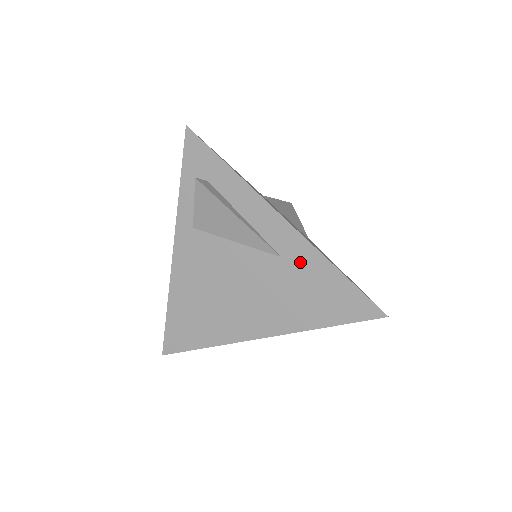
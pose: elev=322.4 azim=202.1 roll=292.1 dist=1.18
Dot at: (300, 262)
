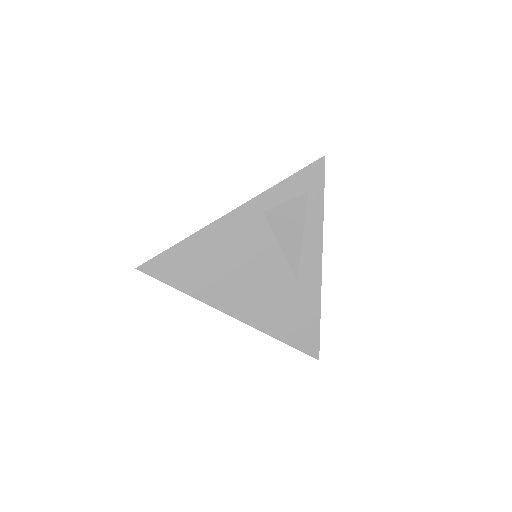
Dot at: (305, 292)
